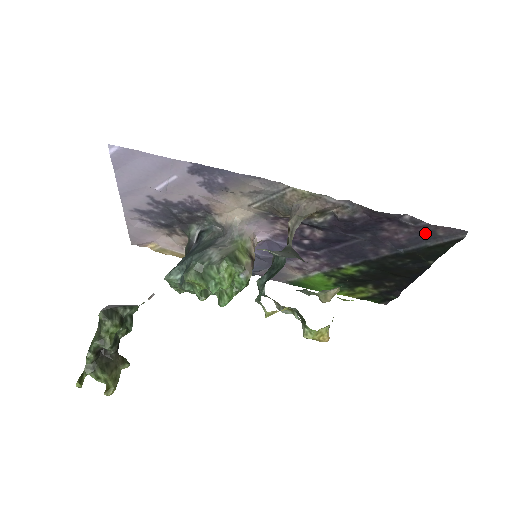
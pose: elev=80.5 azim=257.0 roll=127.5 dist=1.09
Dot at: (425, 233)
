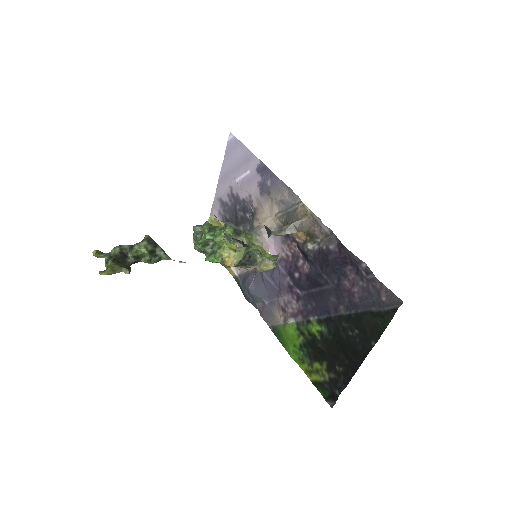
Dot at: (373, 293)
